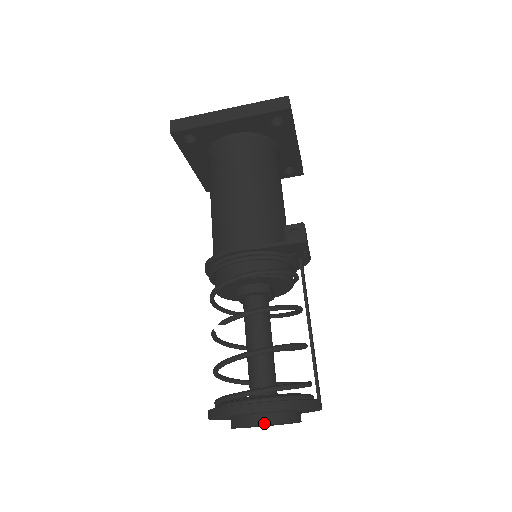
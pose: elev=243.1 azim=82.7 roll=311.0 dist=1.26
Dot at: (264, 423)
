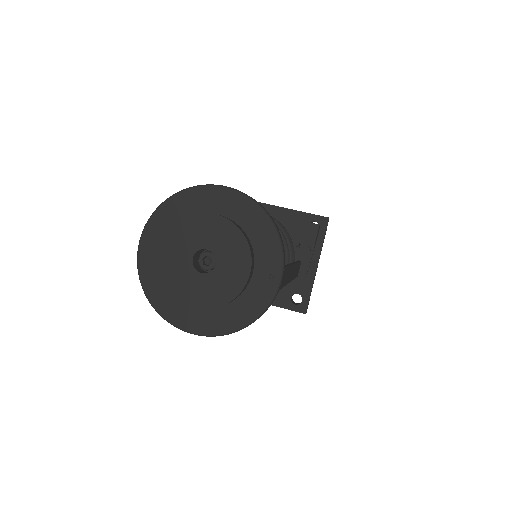
Dot at: occluded
